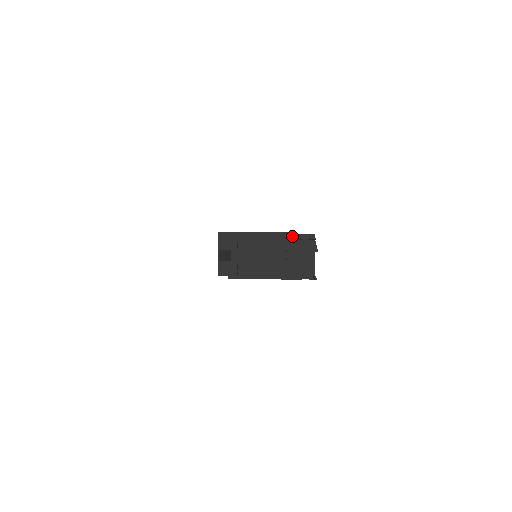
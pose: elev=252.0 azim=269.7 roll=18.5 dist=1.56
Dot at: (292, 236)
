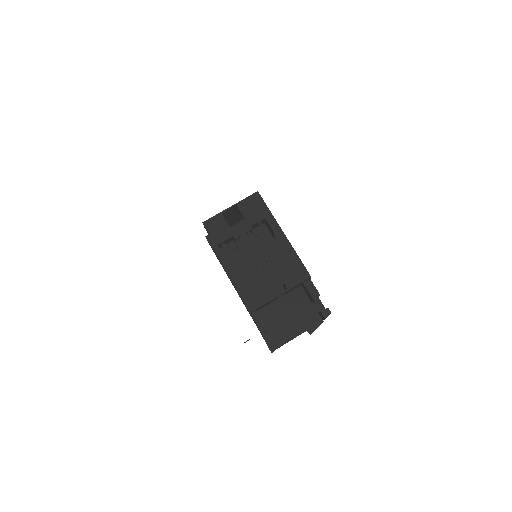
Dot at: (310, 285)
